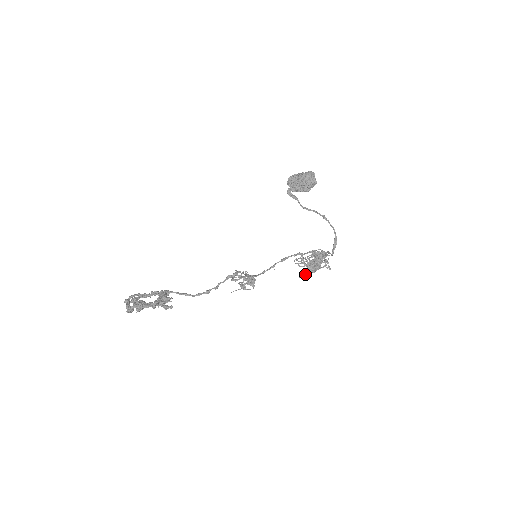
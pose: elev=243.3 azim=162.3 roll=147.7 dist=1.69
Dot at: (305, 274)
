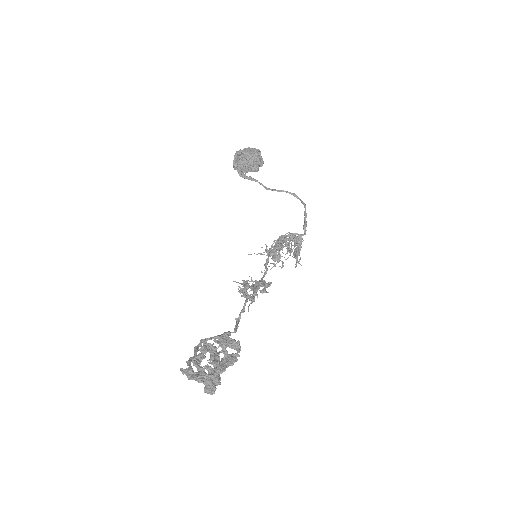
Dot at: (275, 265)
